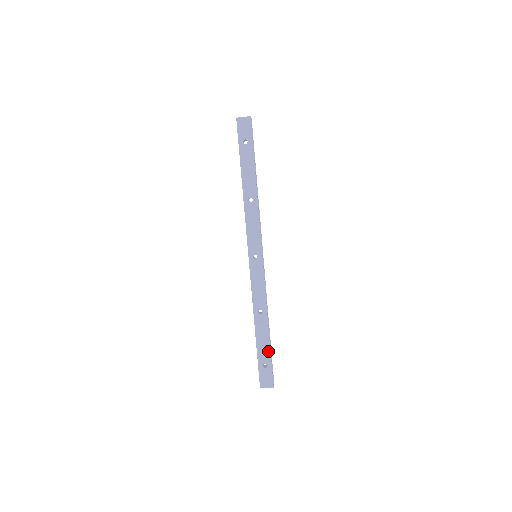
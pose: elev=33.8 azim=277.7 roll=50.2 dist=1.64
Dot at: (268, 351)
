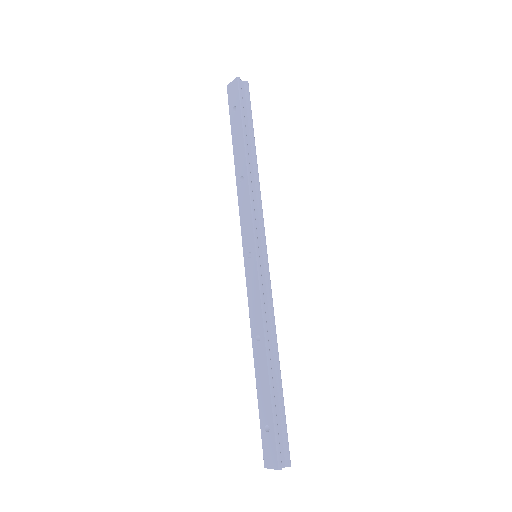
Dot at: (269, 403)
